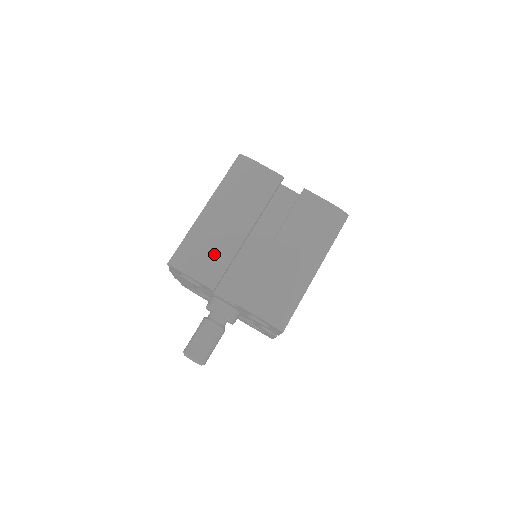
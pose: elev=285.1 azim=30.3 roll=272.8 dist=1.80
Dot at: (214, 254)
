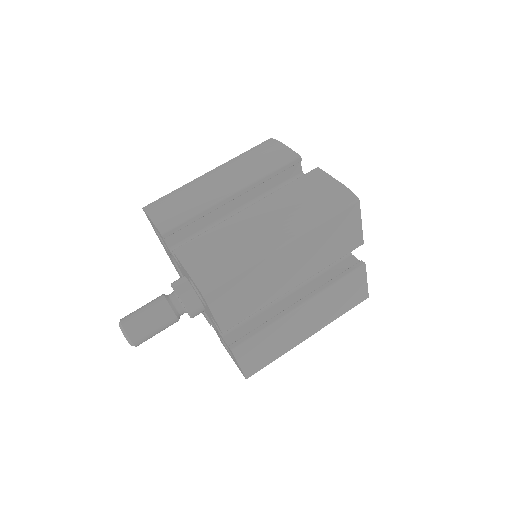
Dot at: (186, 205)
